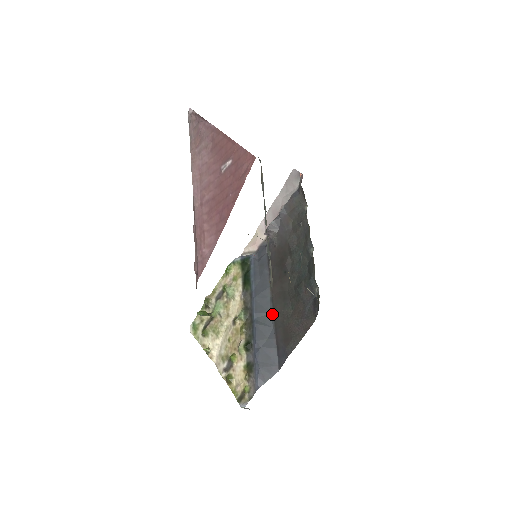
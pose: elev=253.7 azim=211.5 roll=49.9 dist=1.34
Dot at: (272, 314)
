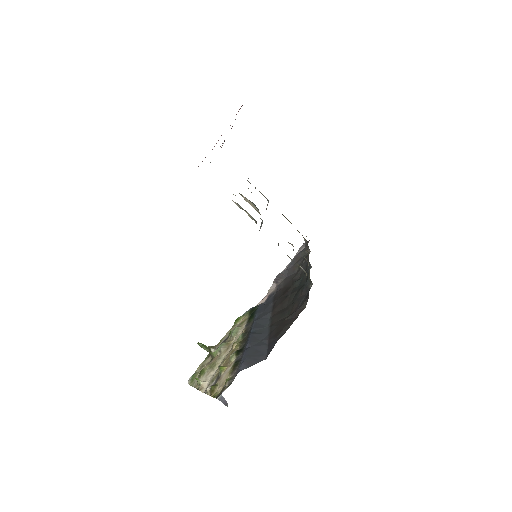
Dot at: (269, 326)
